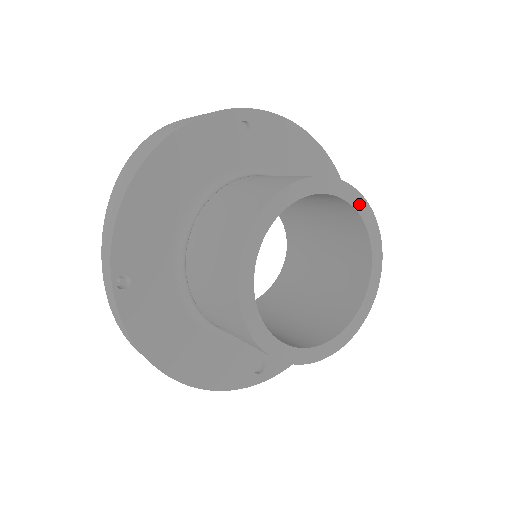
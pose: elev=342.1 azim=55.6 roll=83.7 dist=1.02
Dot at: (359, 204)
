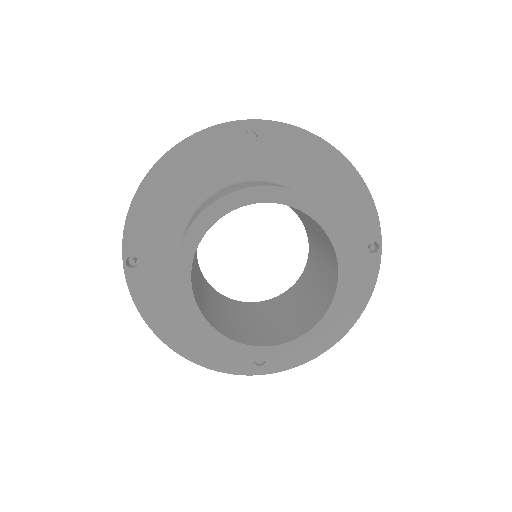
Dot at: (320, 215)
